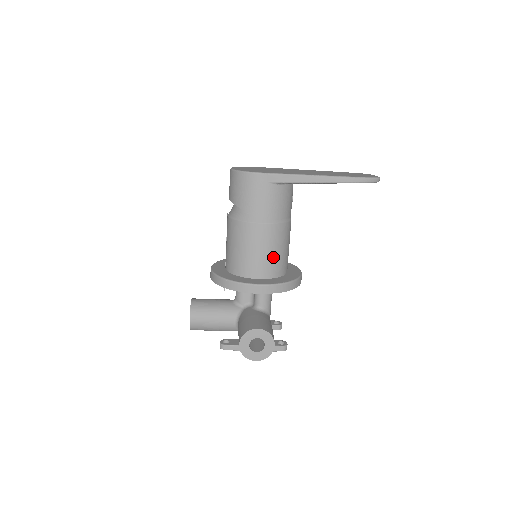
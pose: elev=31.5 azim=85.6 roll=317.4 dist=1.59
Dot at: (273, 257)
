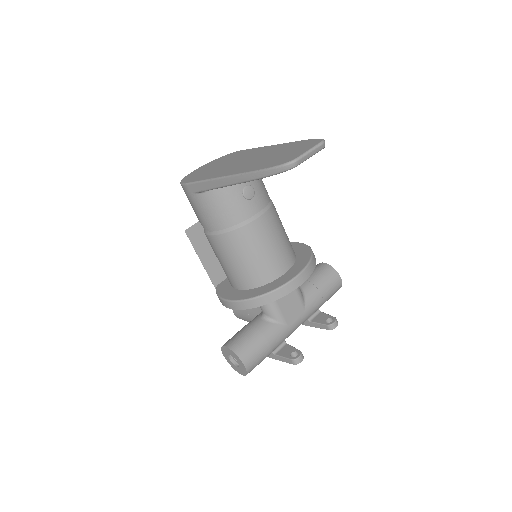
Dot at: (238, 268)
